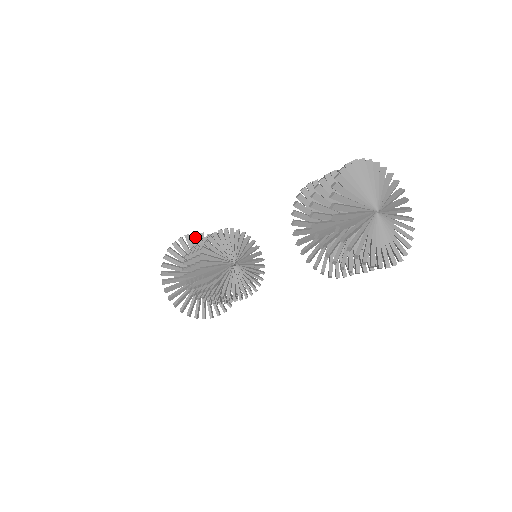
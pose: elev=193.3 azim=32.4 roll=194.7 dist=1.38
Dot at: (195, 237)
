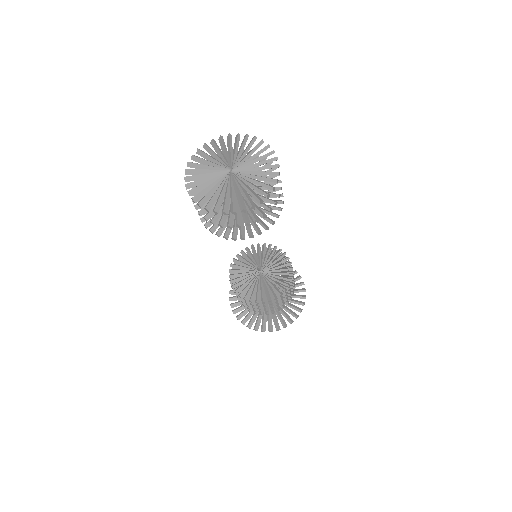
Dot at: occluded
